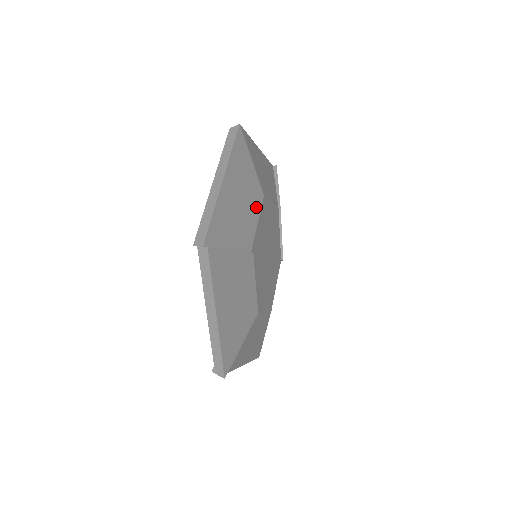
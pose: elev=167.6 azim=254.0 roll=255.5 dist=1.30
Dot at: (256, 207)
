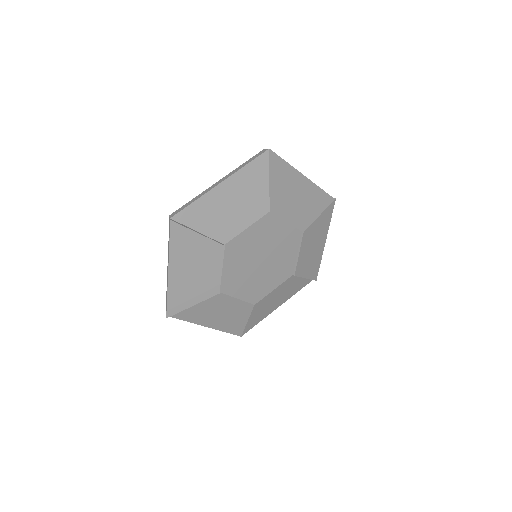
Dot at: (253, 216)
